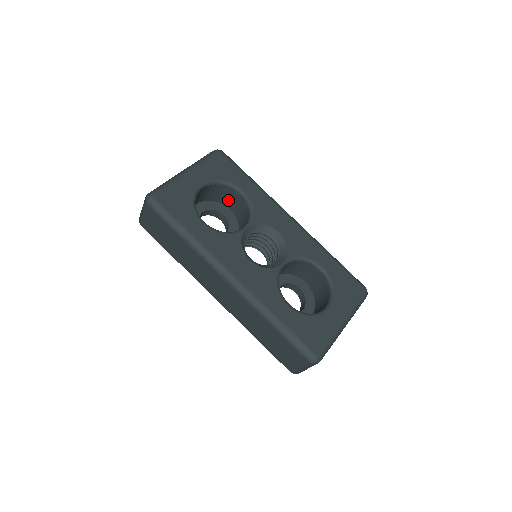
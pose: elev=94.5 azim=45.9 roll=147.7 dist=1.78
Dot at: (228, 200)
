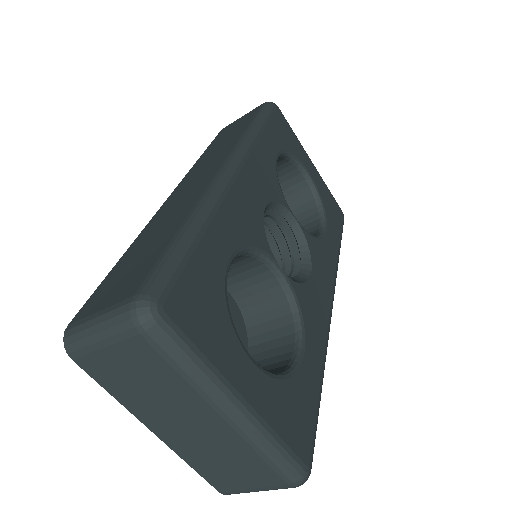
Dot at: occluded
